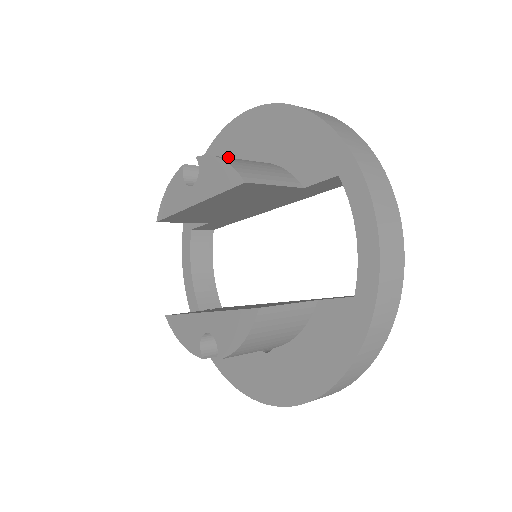
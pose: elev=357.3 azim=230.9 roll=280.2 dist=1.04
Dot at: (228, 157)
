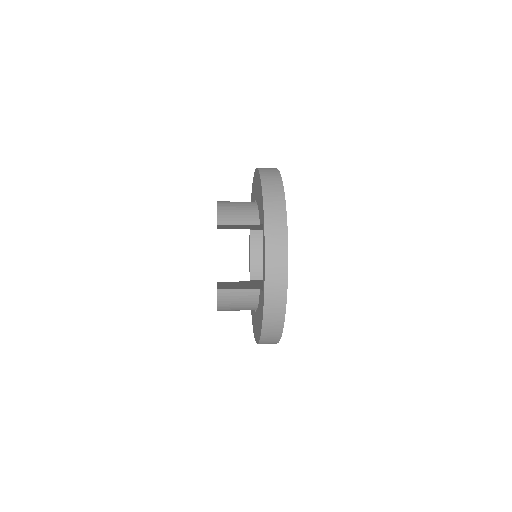
Dot at: (254, 193)
